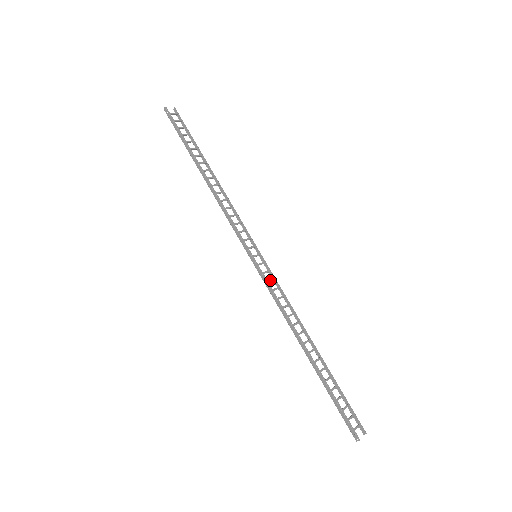
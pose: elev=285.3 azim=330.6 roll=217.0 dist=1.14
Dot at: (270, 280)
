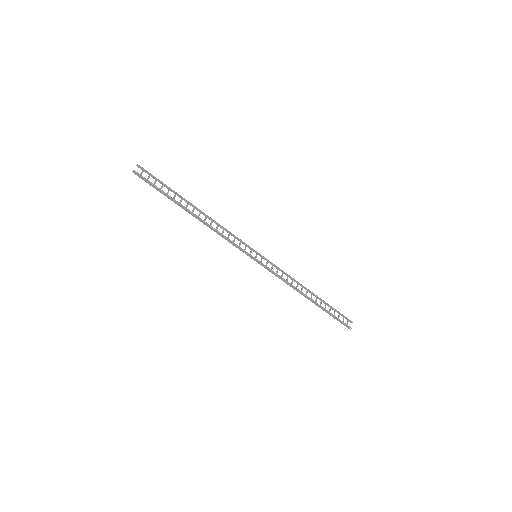
Dot at: (272, 268)
